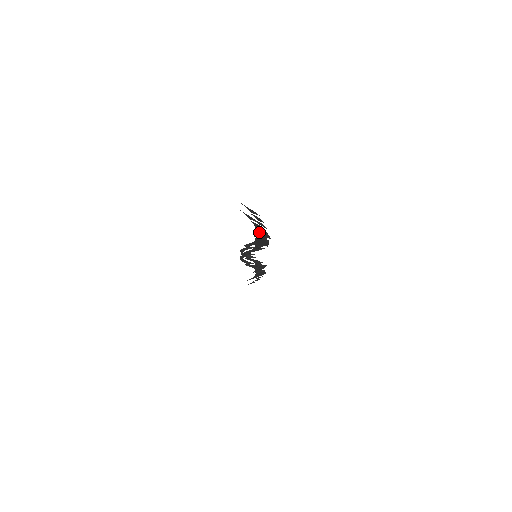
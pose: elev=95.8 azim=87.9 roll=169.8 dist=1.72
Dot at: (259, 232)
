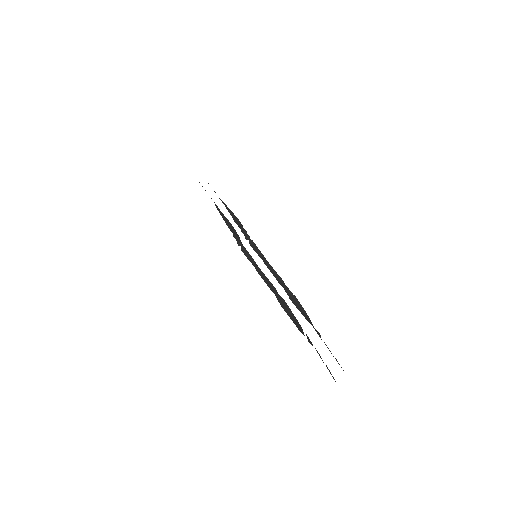
Dot at: (302, 313)
